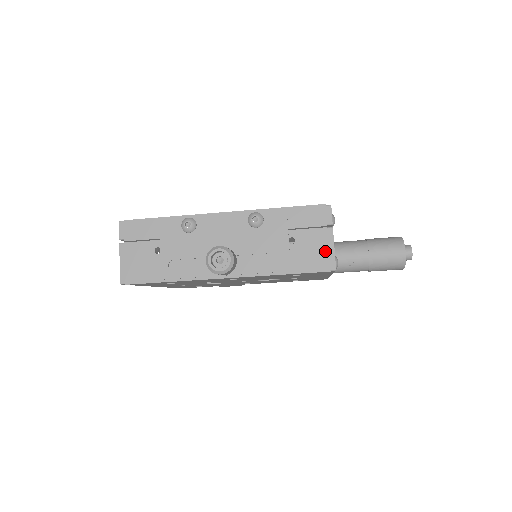
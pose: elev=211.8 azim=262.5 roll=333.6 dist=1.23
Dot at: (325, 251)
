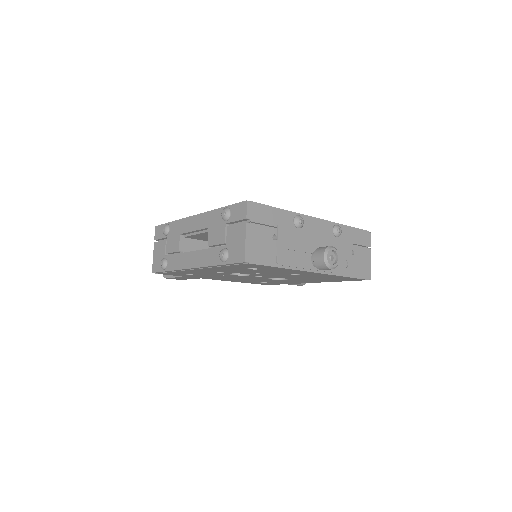
Dot at: (367, 265)
